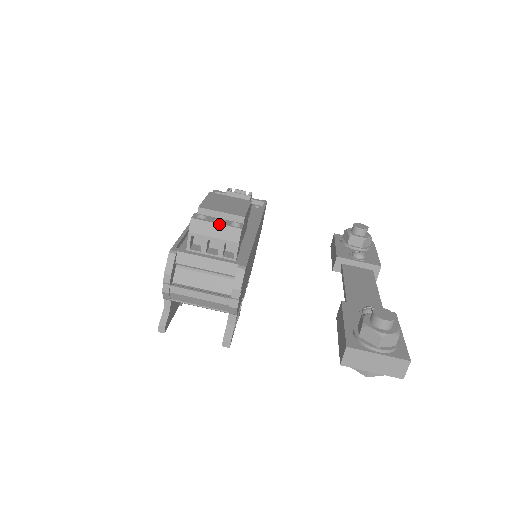
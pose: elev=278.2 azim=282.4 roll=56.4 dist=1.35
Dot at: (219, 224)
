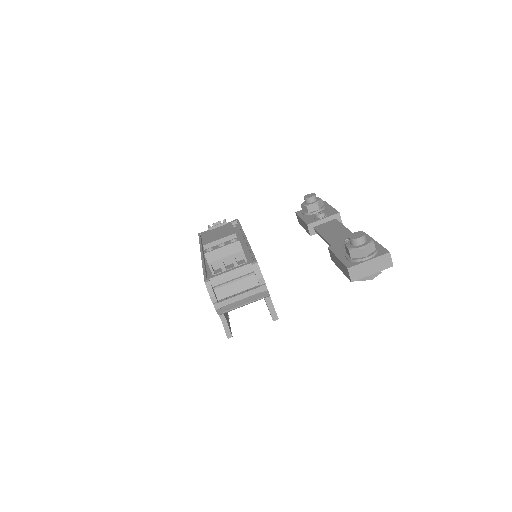
Dot at: (223, 246)
